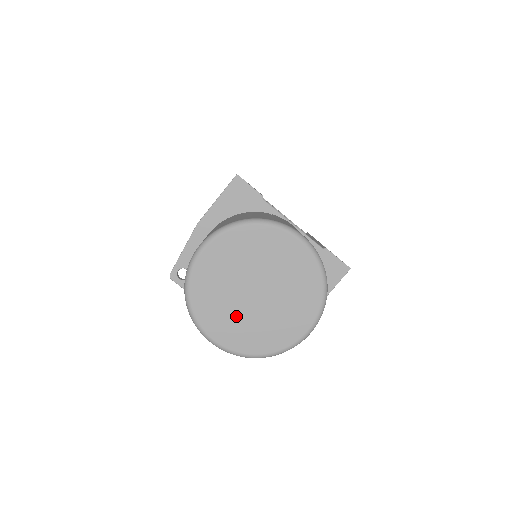
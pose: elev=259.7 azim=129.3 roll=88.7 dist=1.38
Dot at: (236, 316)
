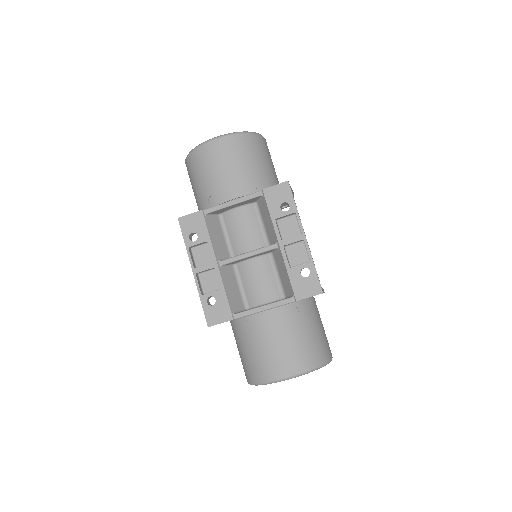
Dot at: occluded
